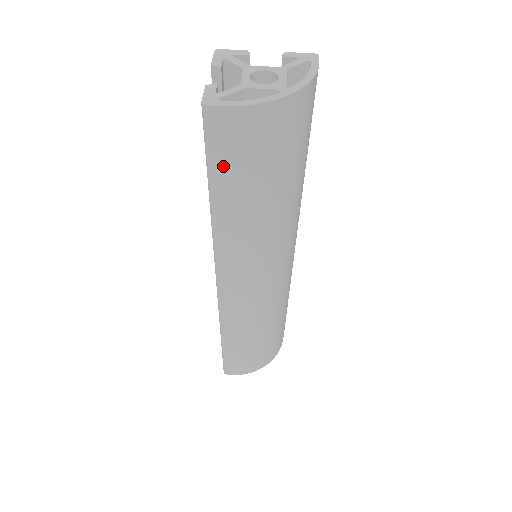
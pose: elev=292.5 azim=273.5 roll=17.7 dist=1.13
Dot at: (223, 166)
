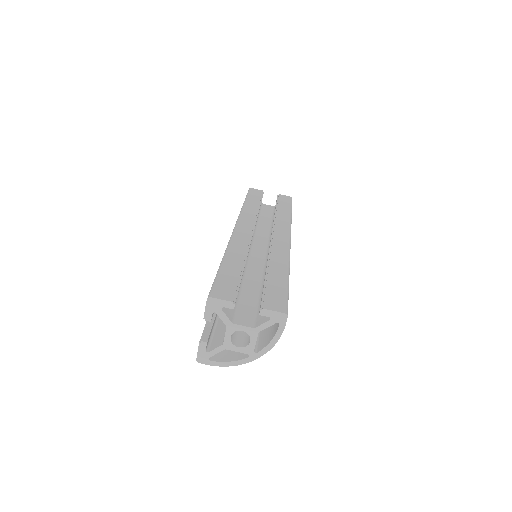
Dot at: occluded
